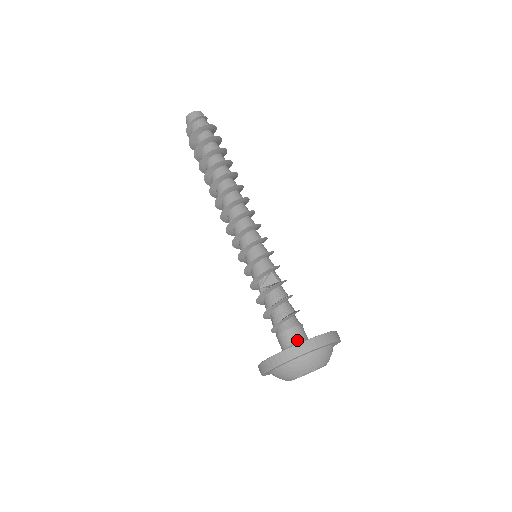
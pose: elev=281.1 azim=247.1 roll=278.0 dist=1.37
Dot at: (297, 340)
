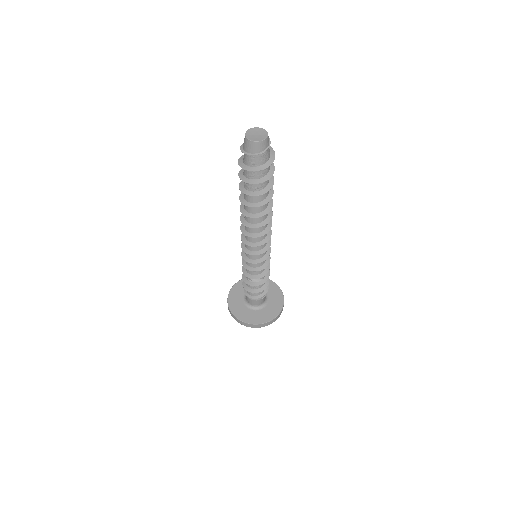
Dot at: (257, 305)
